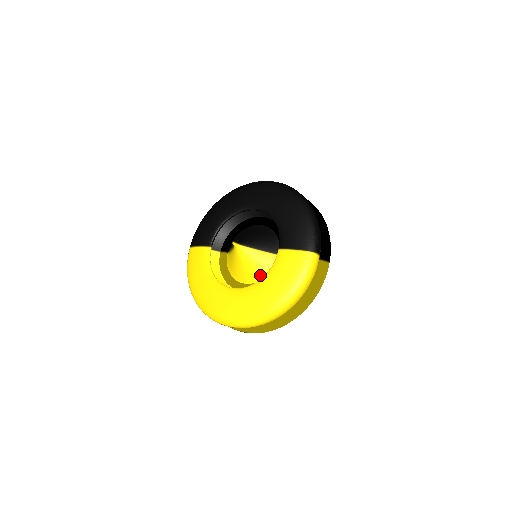
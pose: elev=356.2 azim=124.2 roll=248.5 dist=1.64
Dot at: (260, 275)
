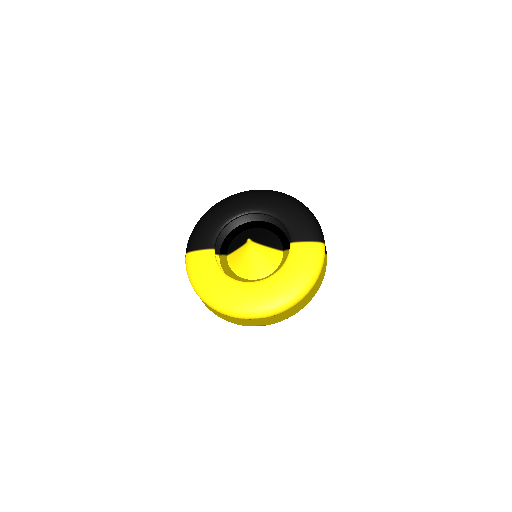
Dot at: (269, 270)
